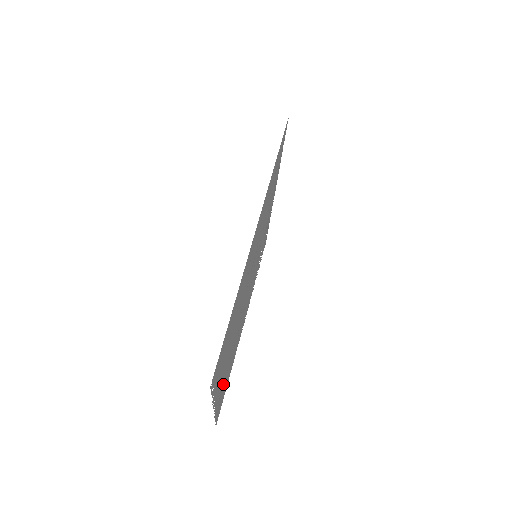
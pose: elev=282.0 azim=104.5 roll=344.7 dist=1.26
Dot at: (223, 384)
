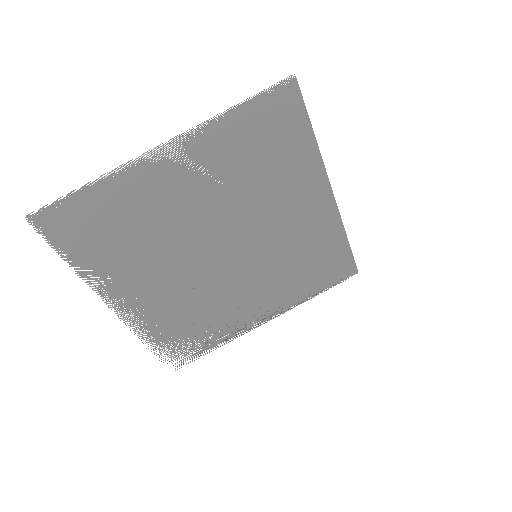
Dot at: (147, 193)
